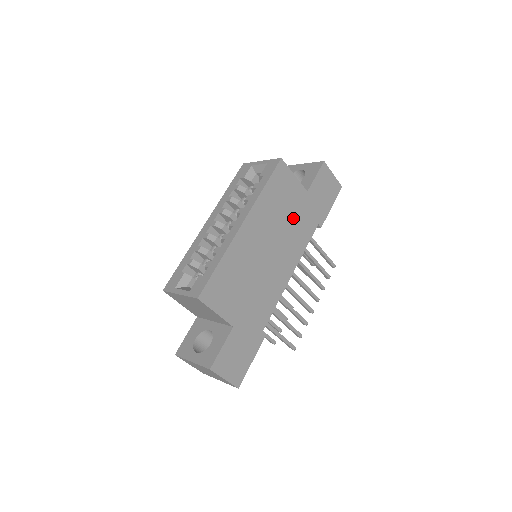
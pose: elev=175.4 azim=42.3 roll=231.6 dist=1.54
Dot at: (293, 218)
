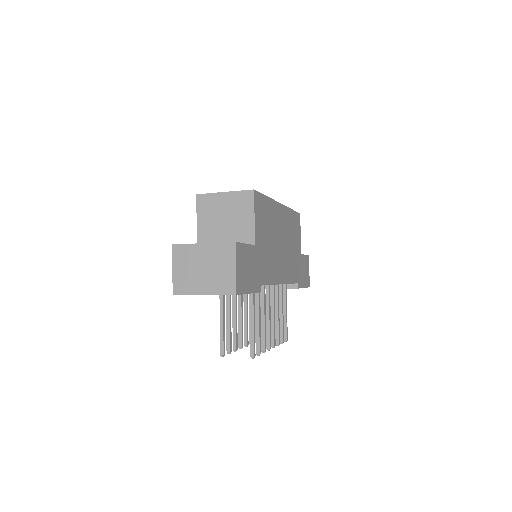
Dot at: (293, 253)
